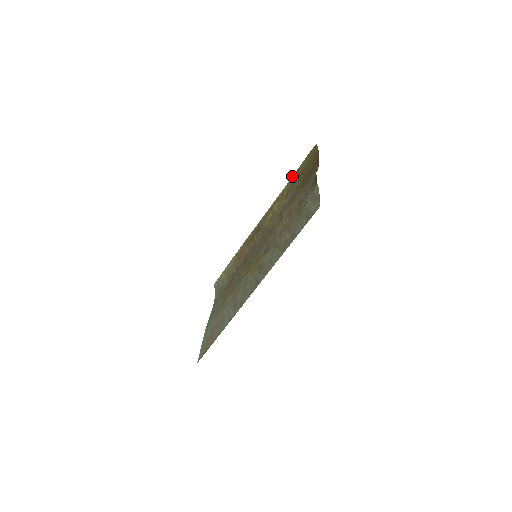
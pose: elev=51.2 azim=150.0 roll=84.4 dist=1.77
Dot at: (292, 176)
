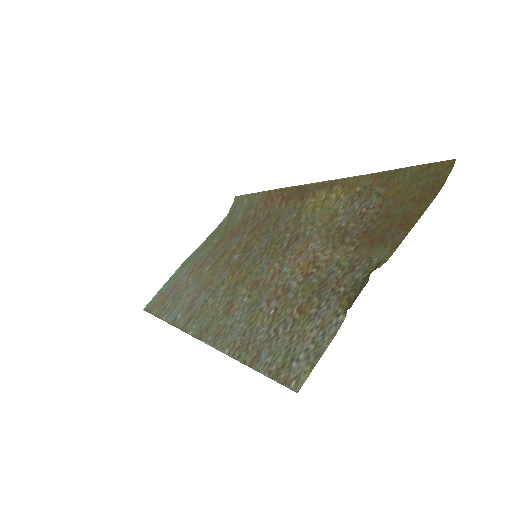
Dot at: occluded
